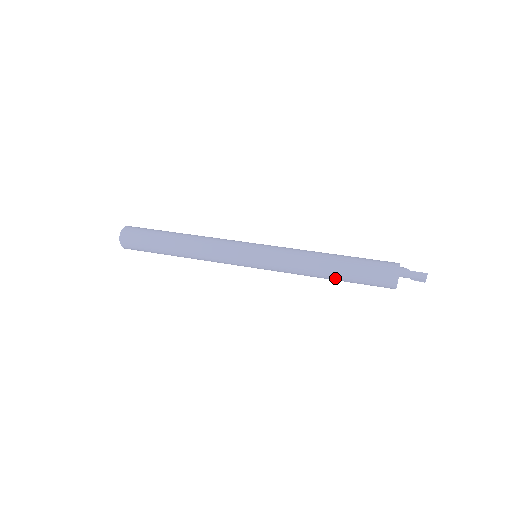
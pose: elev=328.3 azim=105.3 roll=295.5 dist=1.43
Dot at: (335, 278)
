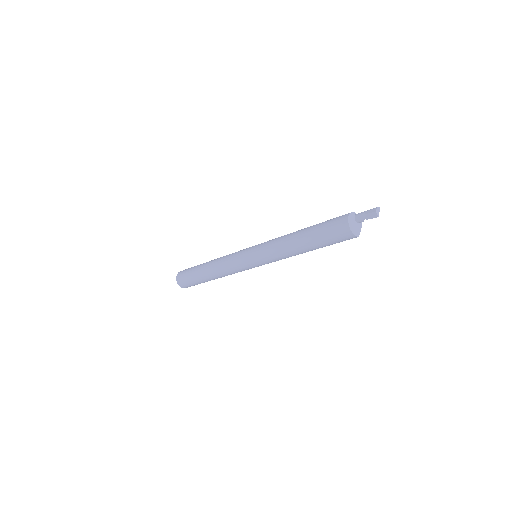
Dot at: (303, 231)
